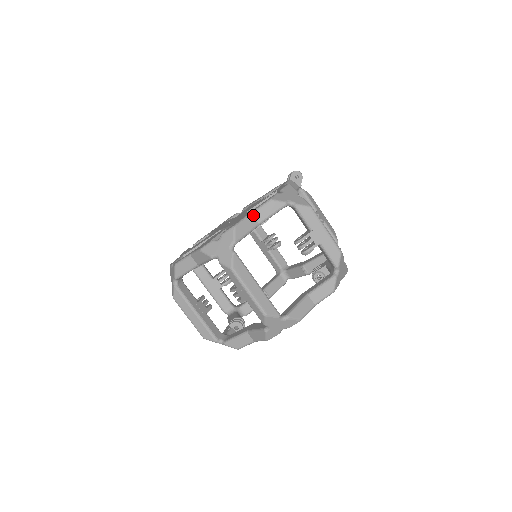
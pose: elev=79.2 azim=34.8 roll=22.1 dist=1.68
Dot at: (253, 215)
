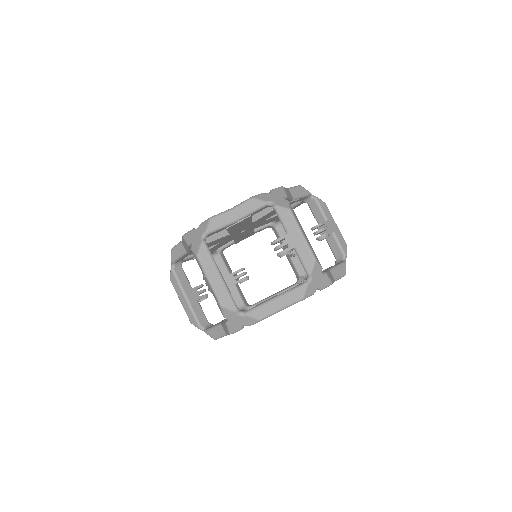
Dot at: (289, 190)
